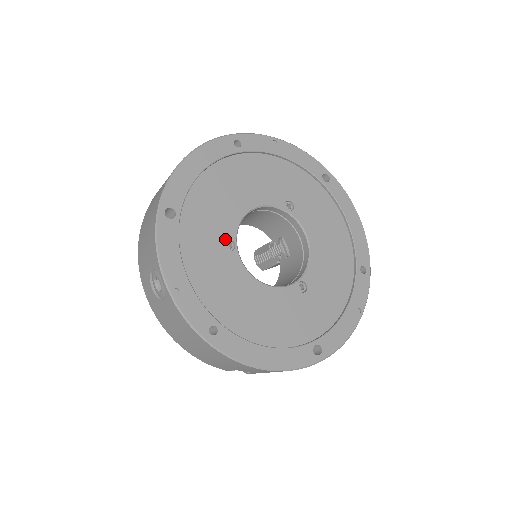
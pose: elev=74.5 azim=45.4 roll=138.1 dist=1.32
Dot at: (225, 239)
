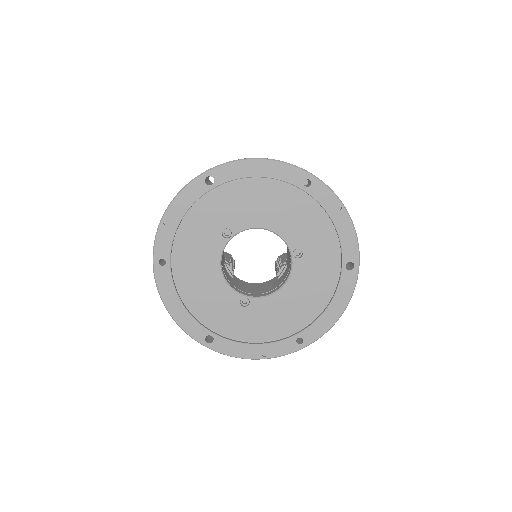
Dot at: (228, 227)
